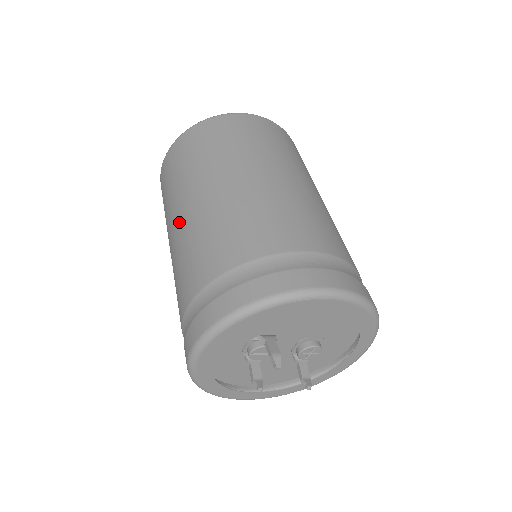
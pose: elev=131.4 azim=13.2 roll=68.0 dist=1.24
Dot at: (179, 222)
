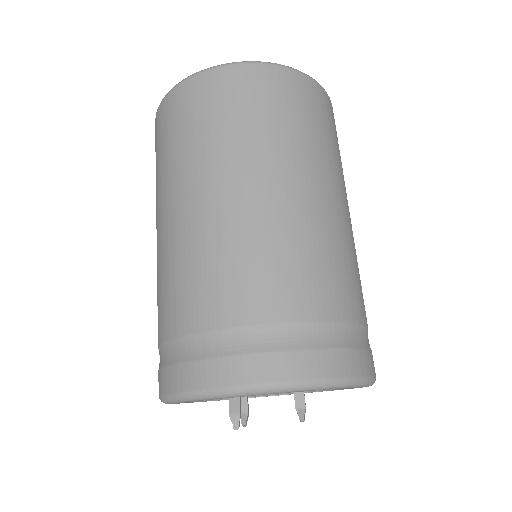
Dot at: occluded
